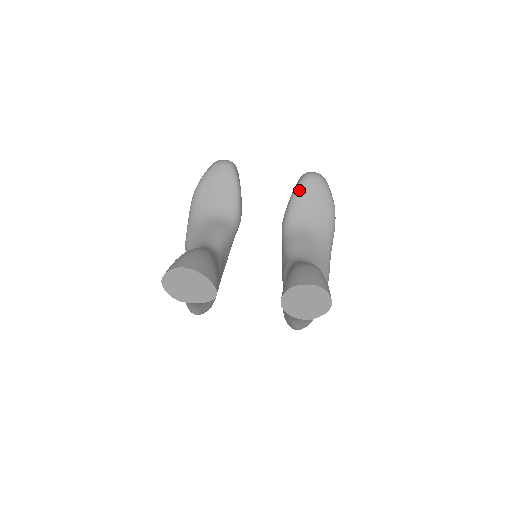
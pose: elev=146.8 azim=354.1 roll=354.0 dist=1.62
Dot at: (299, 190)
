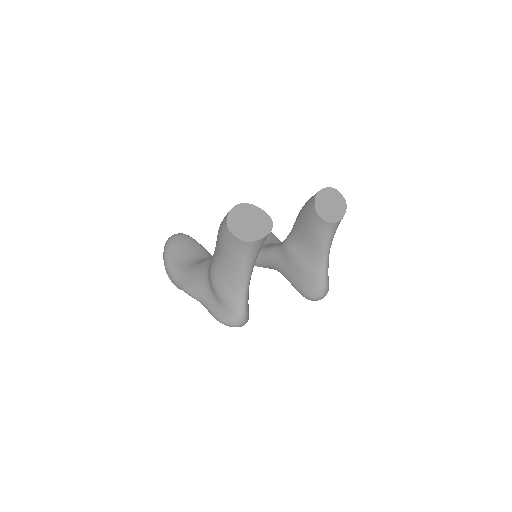
Dot at: occluded
